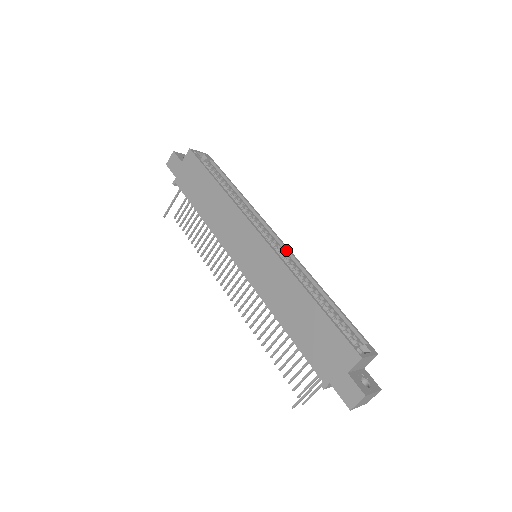
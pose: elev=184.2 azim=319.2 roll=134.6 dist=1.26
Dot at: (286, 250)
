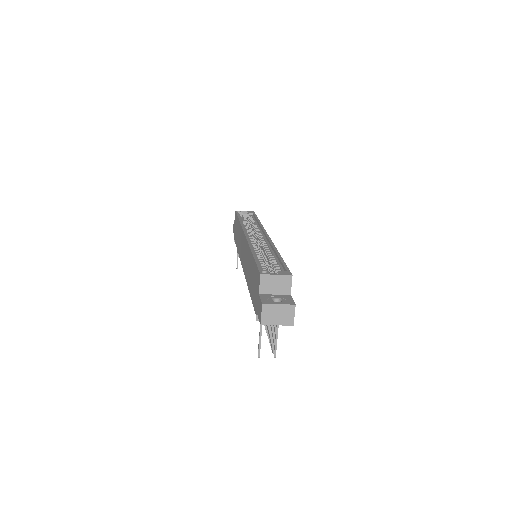
Dot at: (268, 240)
